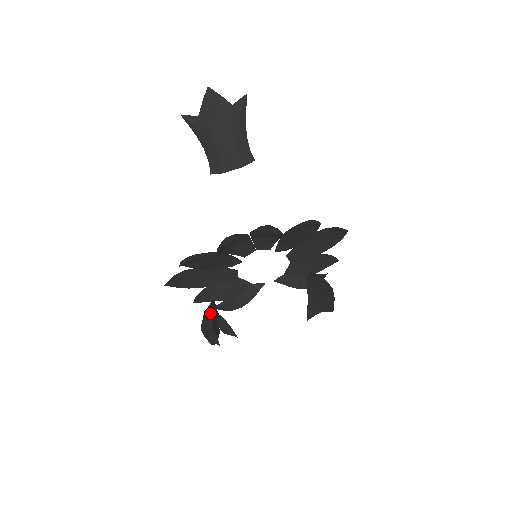
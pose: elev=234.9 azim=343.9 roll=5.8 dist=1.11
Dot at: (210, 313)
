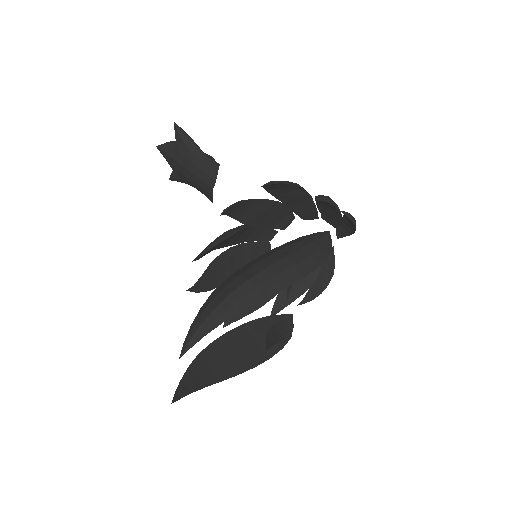
Dot at: (192, 362)
